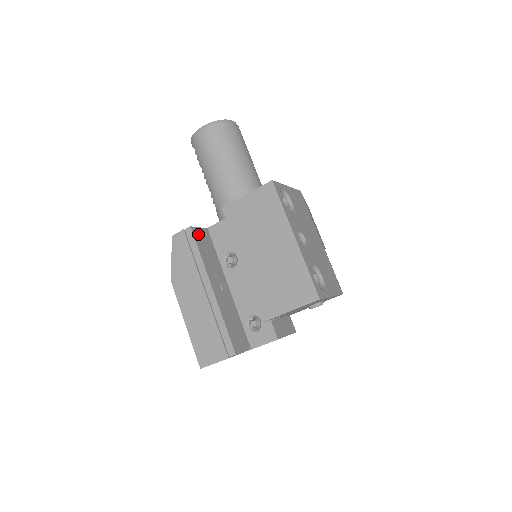
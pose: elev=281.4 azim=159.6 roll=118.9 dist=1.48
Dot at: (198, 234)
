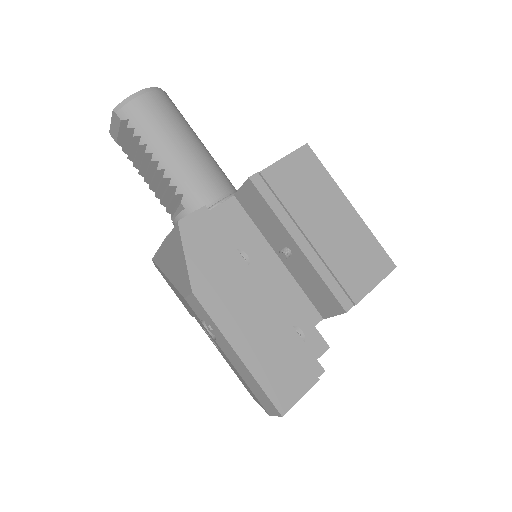
Dot at: occluded
